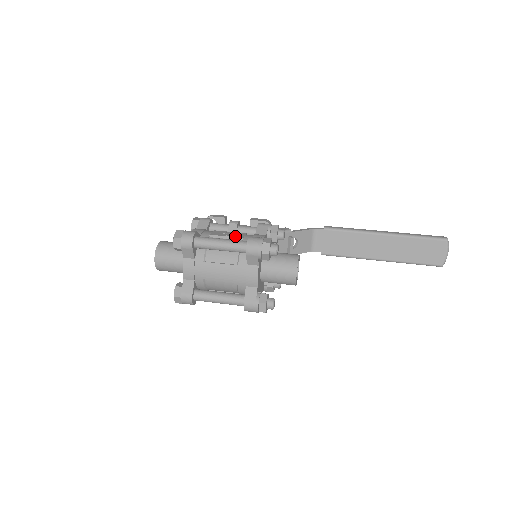
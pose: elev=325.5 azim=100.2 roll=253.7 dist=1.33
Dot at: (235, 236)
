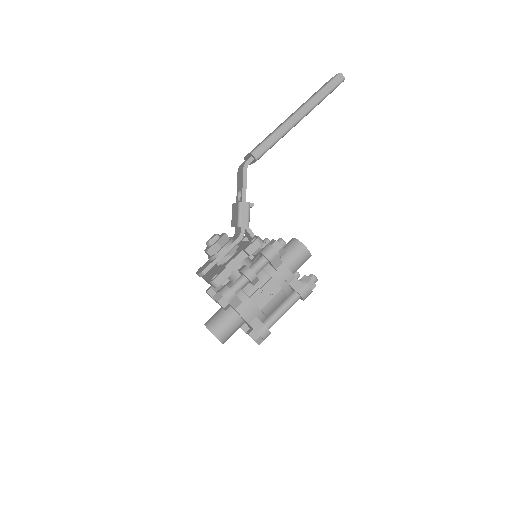
Dot at: (275, 292)
